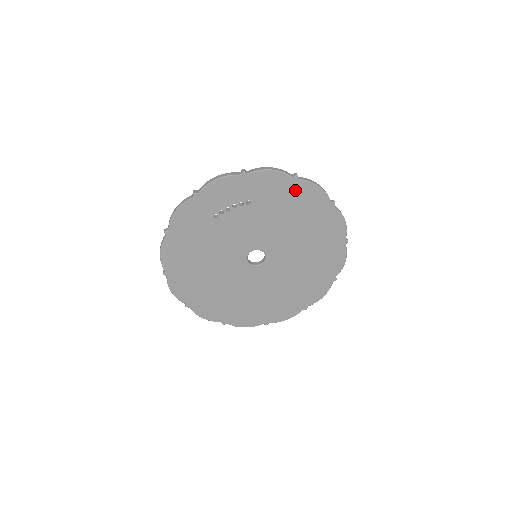
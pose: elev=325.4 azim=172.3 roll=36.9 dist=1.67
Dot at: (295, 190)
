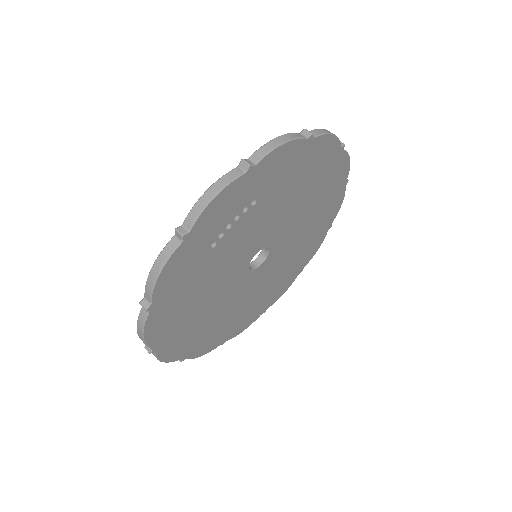
Dot at: (307, 154)
